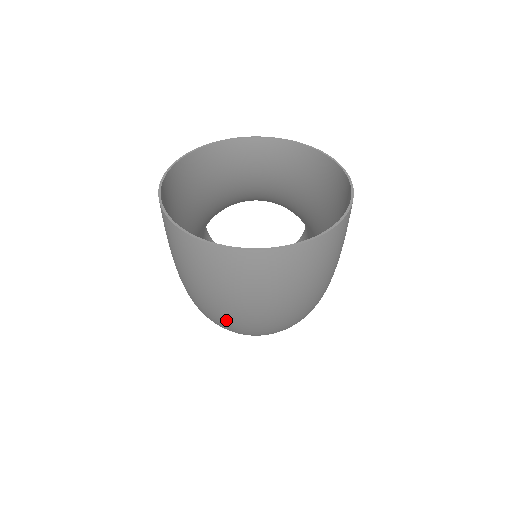
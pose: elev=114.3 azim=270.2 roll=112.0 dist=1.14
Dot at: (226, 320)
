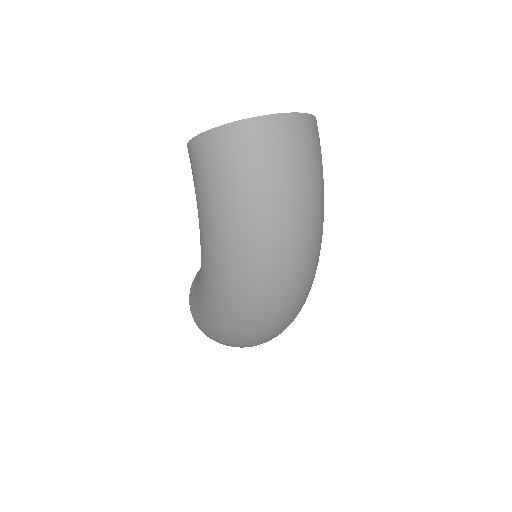
Dot at: (264, 225)
